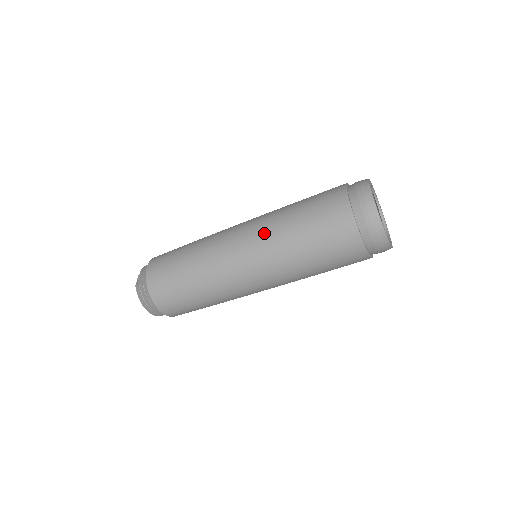
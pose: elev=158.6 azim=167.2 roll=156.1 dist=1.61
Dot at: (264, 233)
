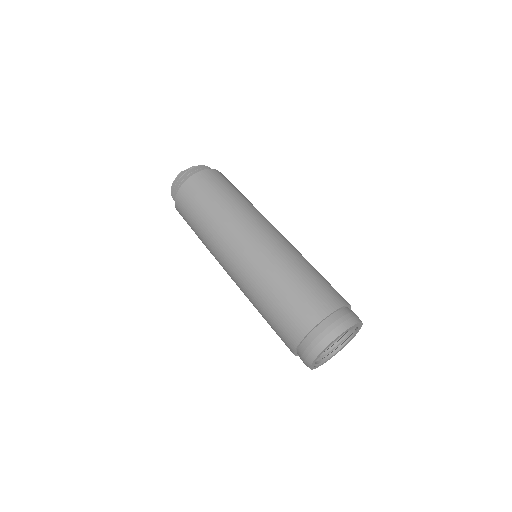
Dot at: (265, 259)
